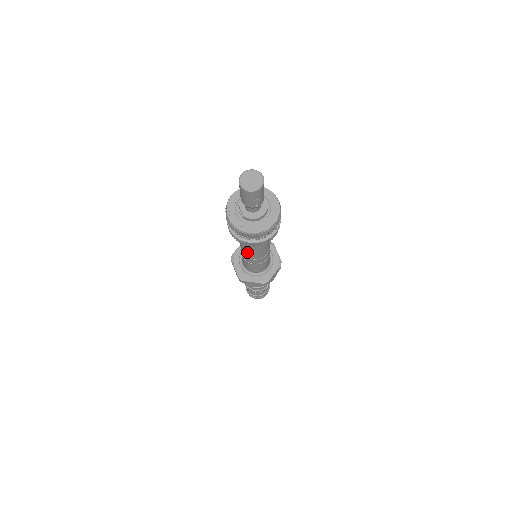
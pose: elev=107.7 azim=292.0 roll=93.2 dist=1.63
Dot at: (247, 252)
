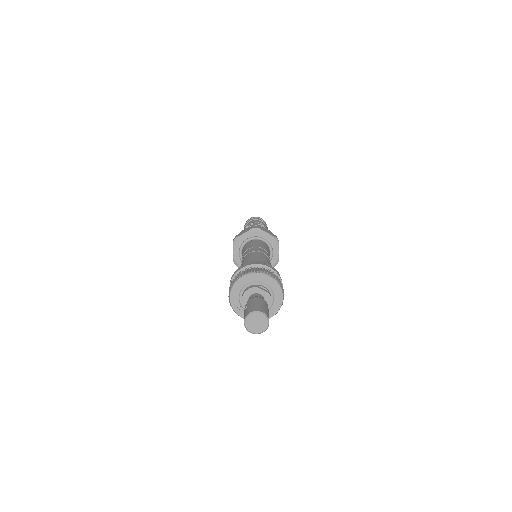
Dot at: occluded
